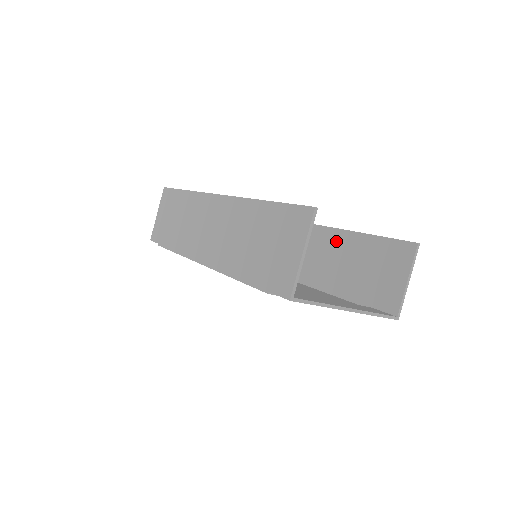
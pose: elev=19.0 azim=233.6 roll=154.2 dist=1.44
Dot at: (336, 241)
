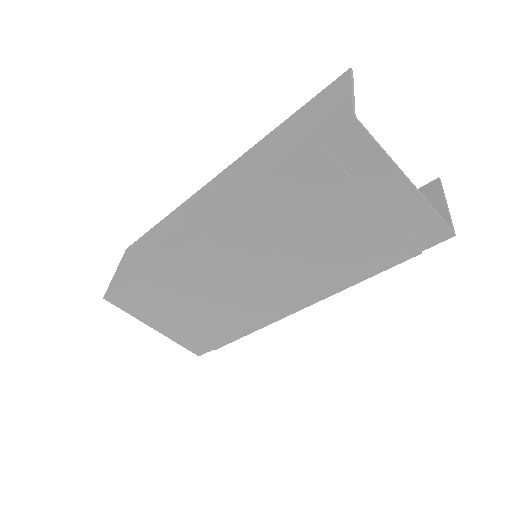
Dot at: occluded
